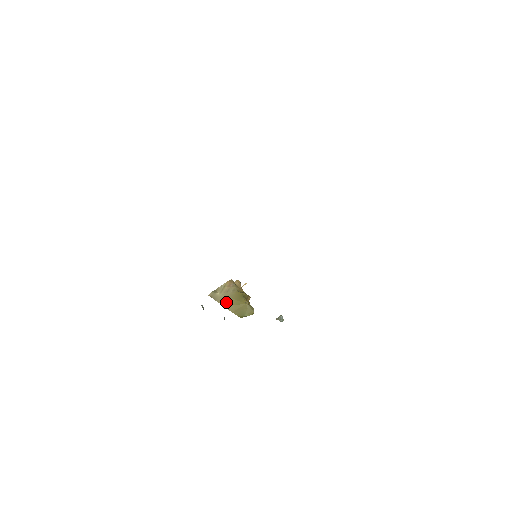
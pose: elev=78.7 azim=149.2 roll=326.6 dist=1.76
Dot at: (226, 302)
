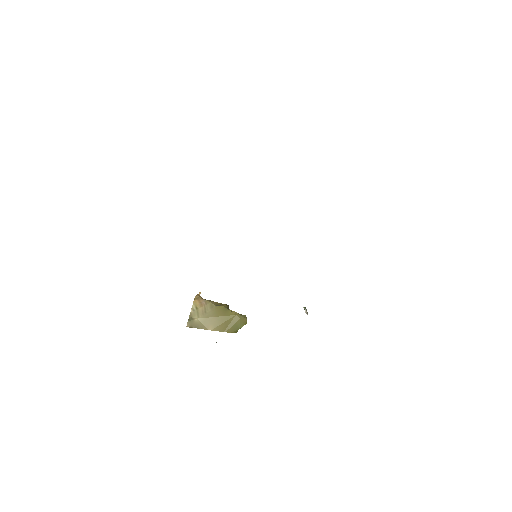
Dot at: (212, 324)
